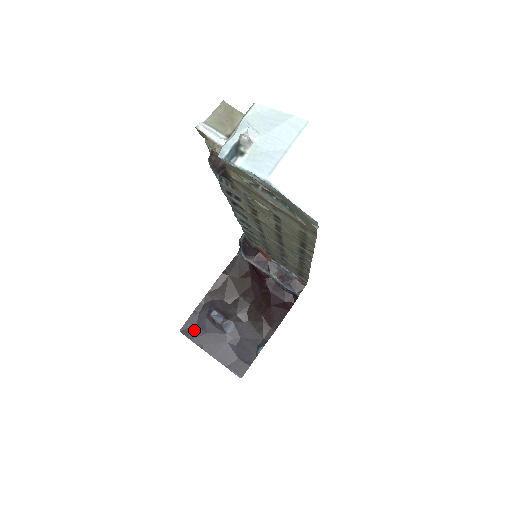
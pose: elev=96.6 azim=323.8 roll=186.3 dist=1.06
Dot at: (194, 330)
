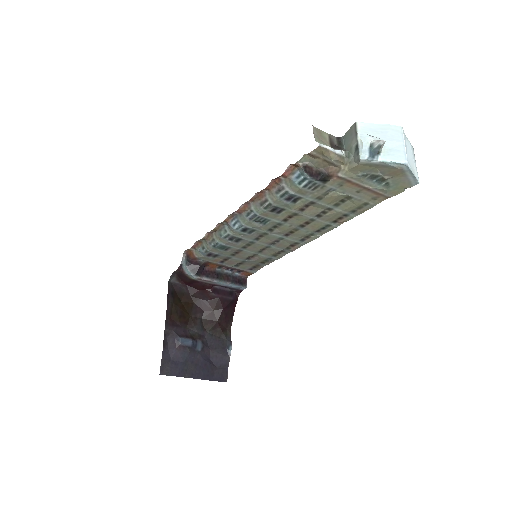
Dot at: (172, 366)
